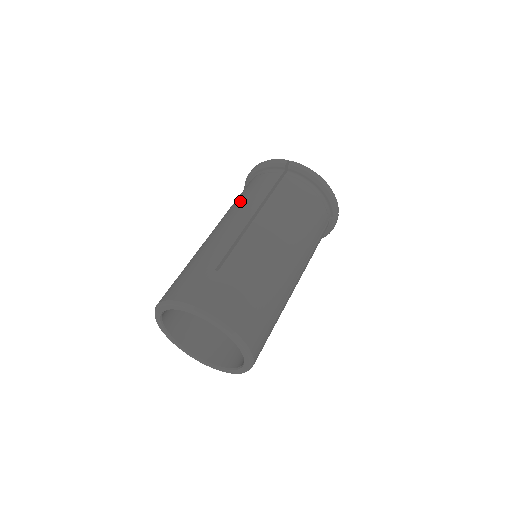
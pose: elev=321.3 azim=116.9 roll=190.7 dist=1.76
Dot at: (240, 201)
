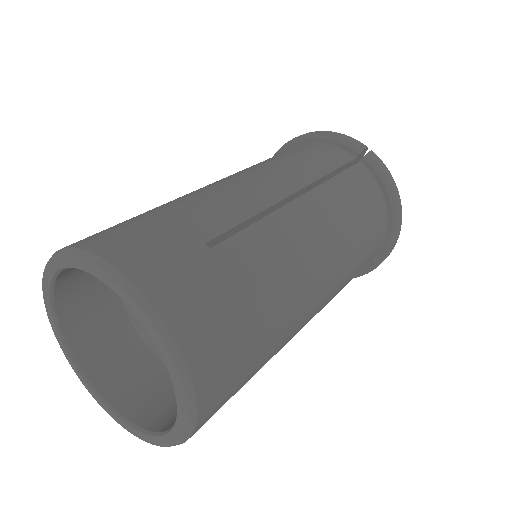
Dot at: (278, 162)
